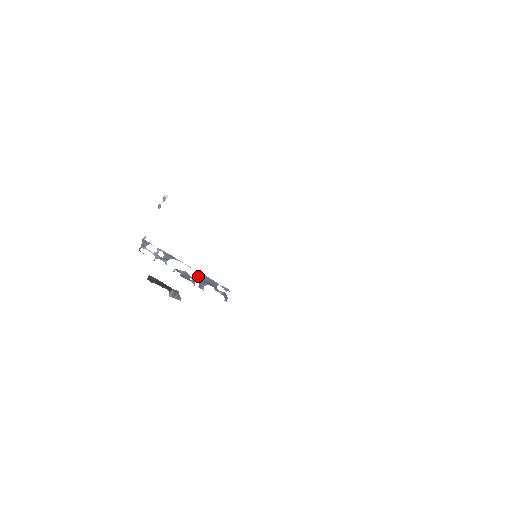
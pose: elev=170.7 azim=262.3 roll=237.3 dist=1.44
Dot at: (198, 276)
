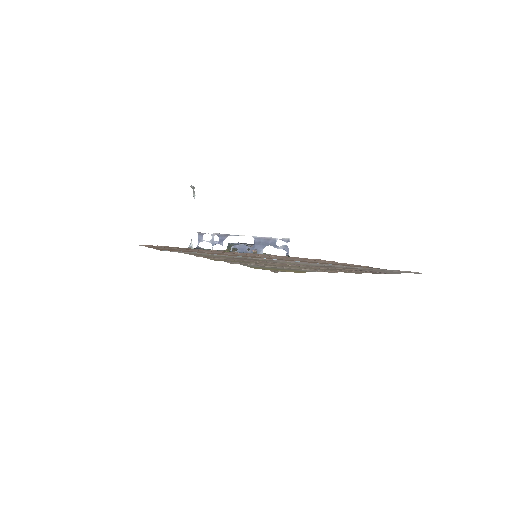
Dot at: (255, 242)
